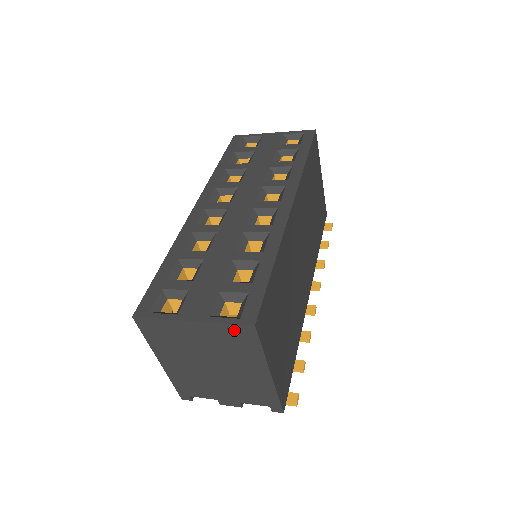
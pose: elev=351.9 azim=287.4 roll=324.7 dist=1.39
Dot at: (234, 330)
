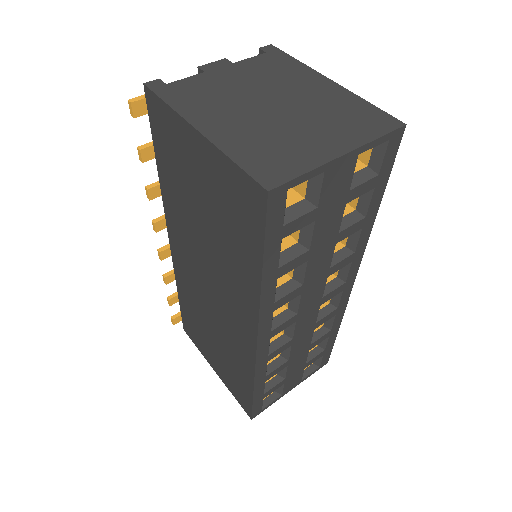
Dot at: occluded
